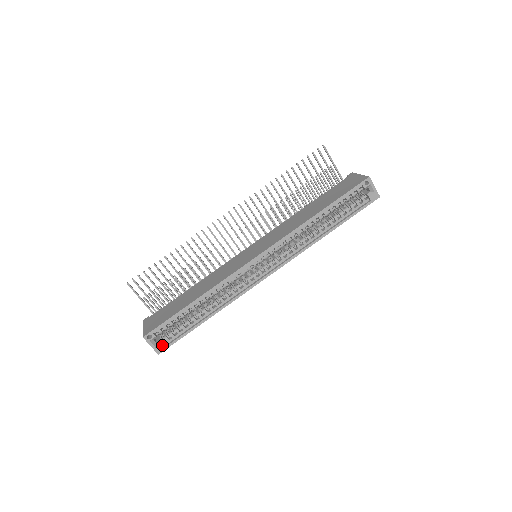
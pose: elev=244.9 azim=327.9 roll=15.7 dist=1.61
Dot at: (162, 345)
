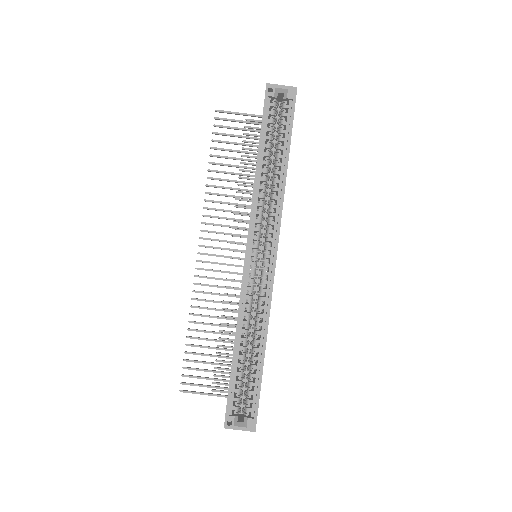
Dot at: (249, 419)
